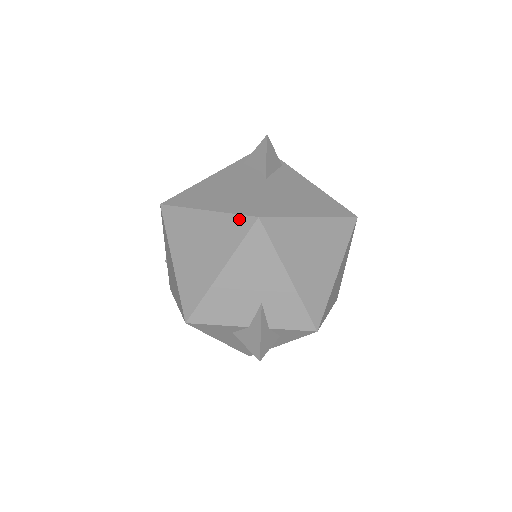
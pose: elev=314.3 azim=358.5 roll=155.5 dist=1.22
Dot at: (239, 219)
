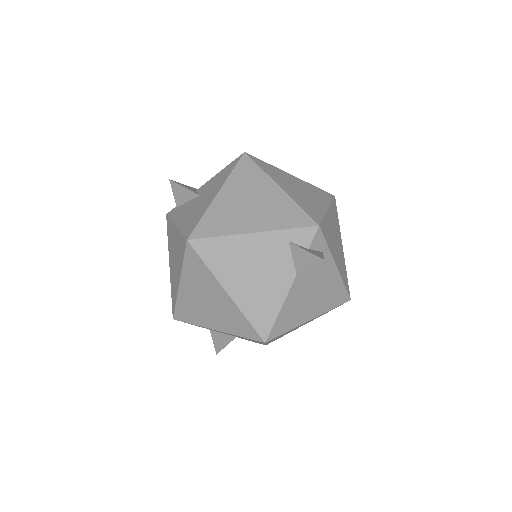
Dot at: (250, 328)
